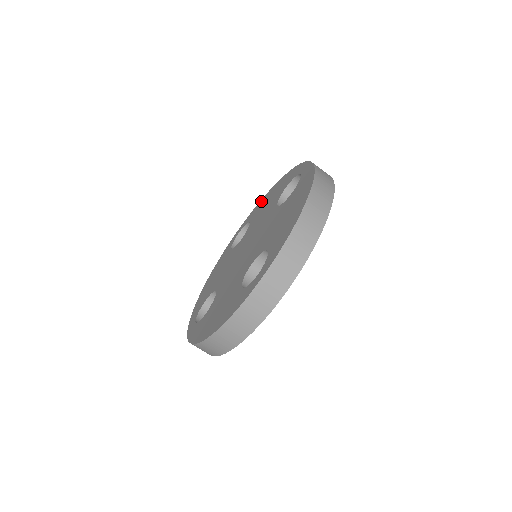
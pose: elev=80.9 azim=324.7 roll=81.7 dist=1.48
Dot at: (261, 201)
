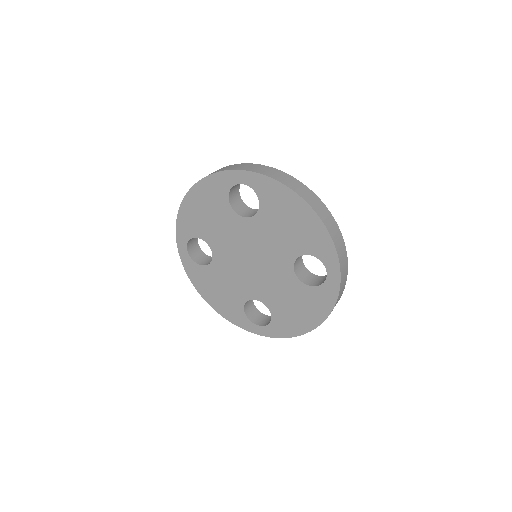
Dot at: (182, 216)
